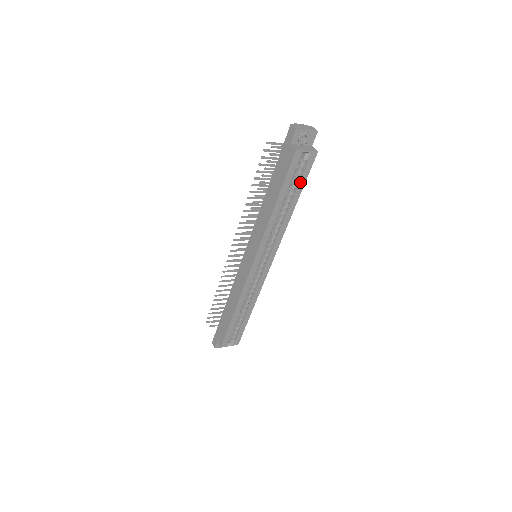
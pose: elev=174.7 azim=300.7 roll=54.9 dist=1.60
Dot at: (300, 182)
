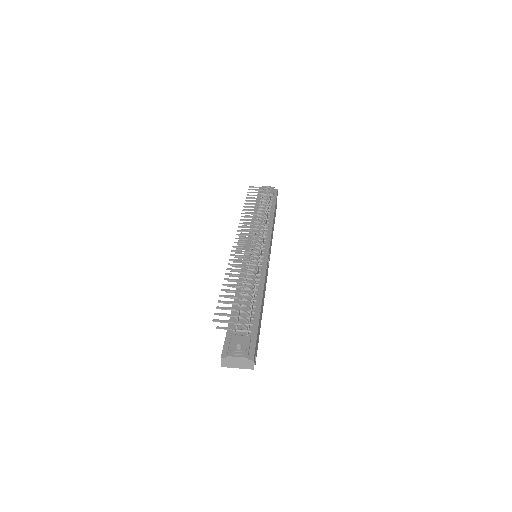
Dot at: occluded
